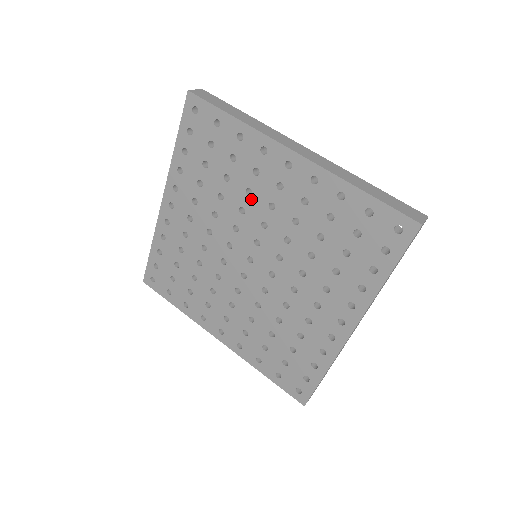
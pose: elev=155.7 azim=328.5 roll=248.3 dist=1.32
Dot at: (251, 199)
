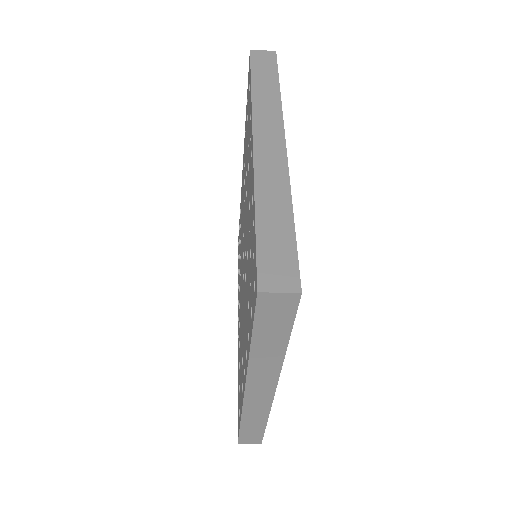
Dot at: occluded
